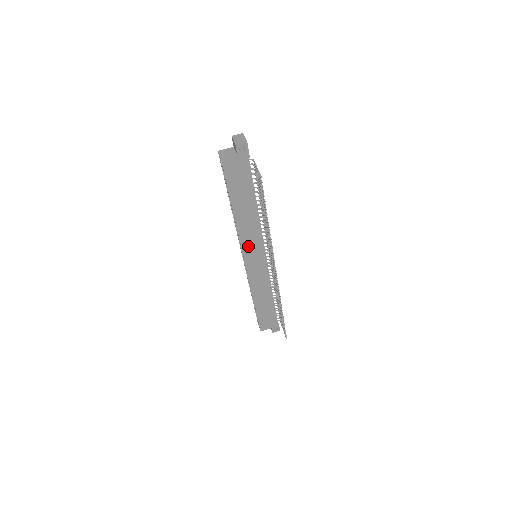
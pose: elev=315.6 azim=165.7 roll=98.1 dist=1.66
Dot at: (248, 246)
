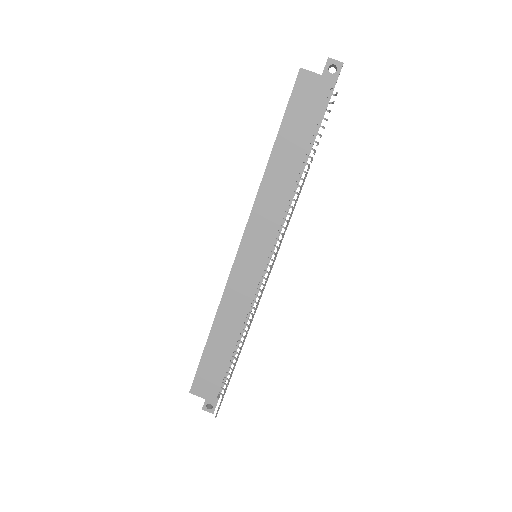
Dot at: (256, 227)
